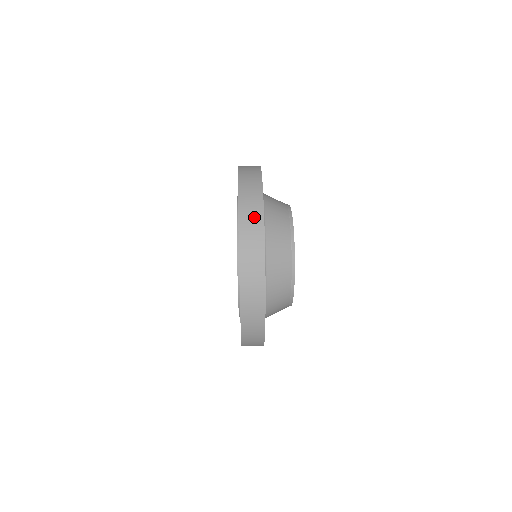
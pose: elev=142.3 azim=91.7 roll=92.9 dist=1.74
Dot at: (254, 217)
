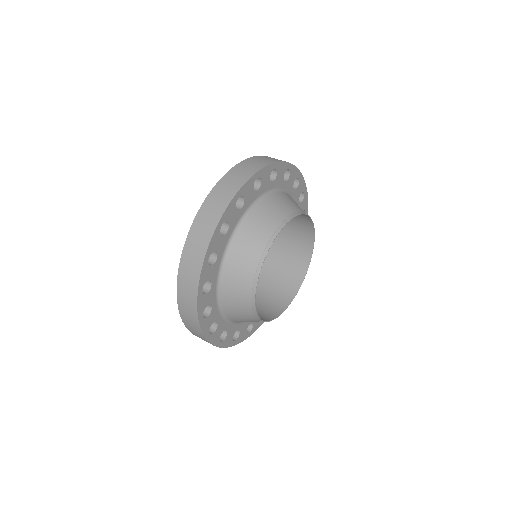
Dot at: (189, 306)
